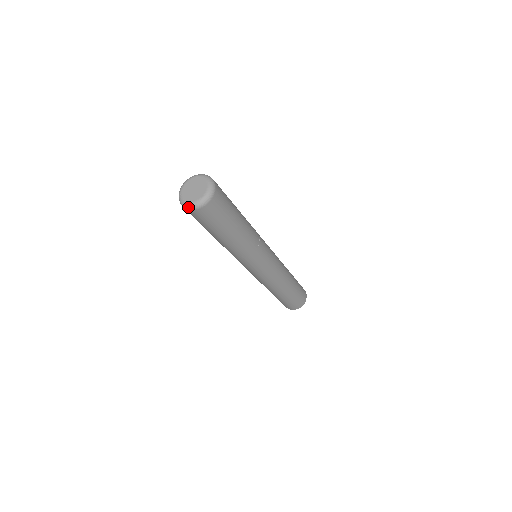
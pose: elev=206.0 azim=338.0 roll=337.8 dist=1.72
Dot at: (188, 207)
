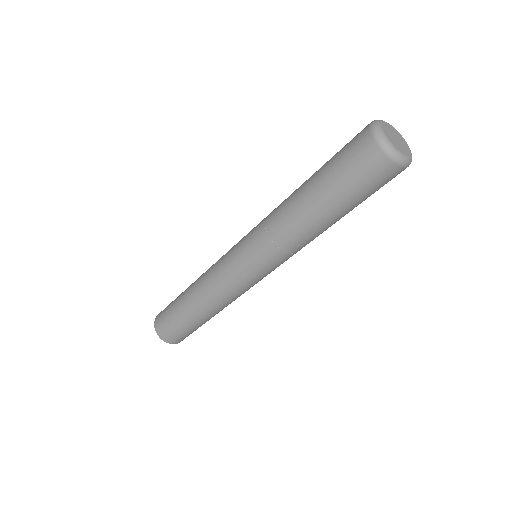
Dot at: (403, 161)
